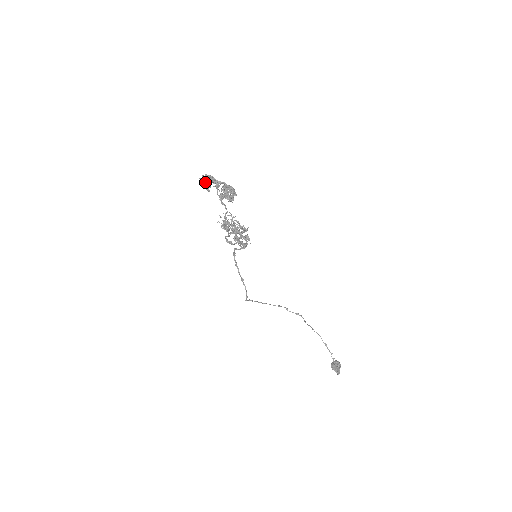
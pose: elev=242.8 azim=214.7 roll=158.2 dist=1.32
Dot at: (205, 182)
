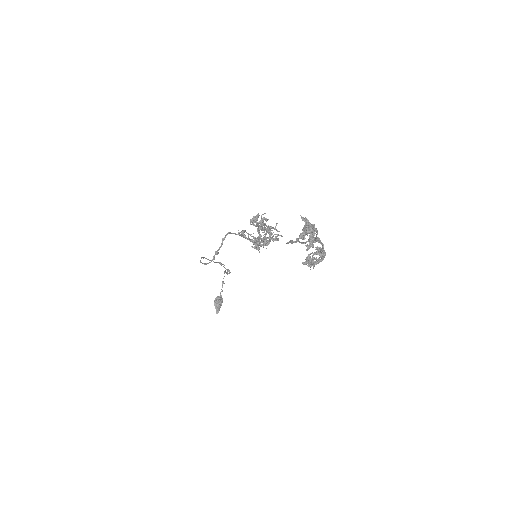
Dot at: (305, 235)
